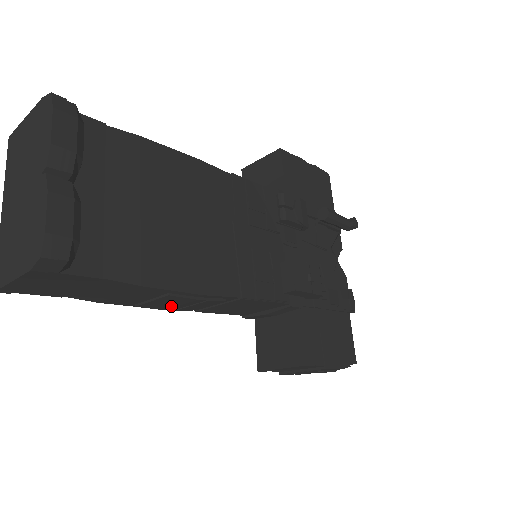
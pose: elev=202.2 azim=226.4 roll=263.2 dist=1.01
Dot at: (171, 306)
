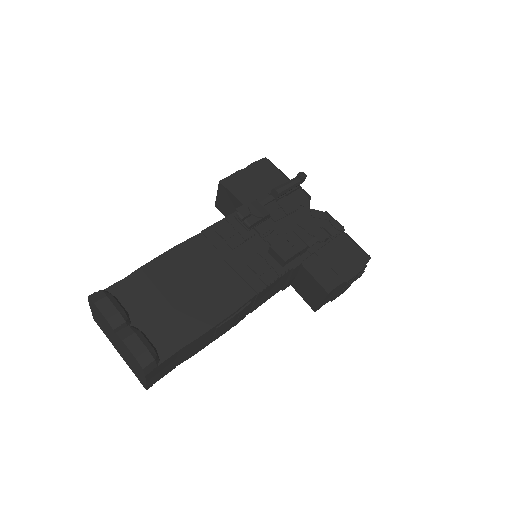
Dot at: (229, 327)
